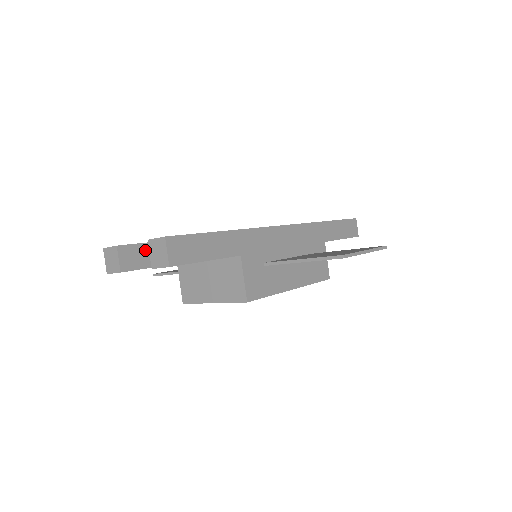
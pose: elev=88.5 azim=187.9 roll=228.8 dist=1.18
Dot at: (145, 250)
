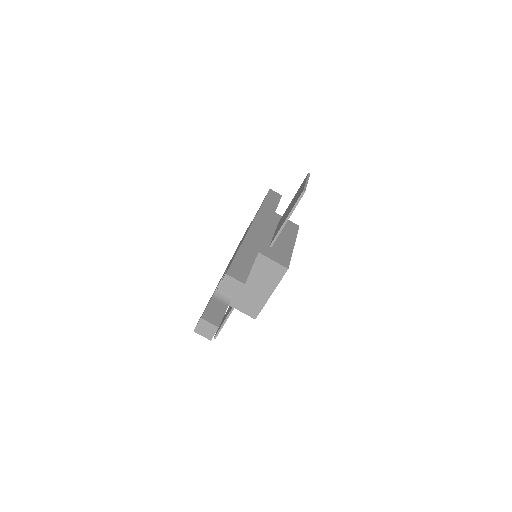
Dot at: (212, 308)
